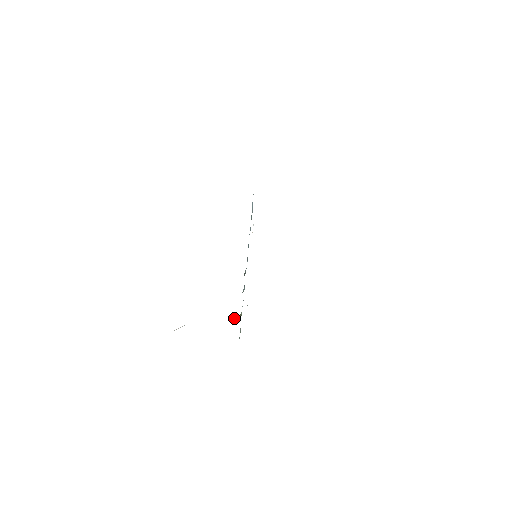
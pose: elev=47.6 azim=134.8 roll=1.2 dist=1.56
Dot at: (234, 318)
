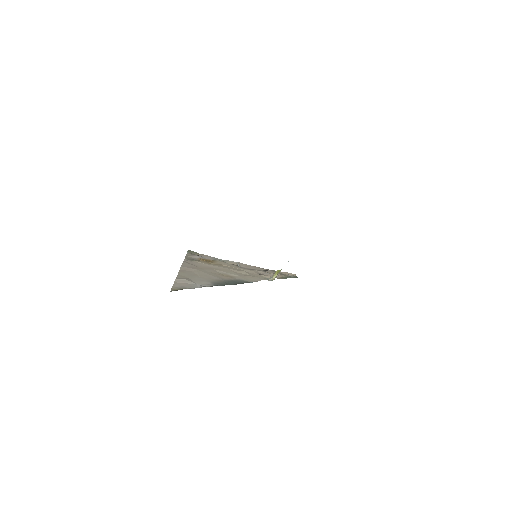
Dot at: occluded
